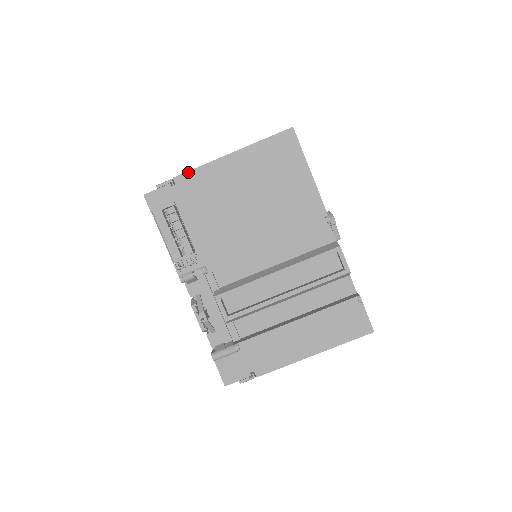
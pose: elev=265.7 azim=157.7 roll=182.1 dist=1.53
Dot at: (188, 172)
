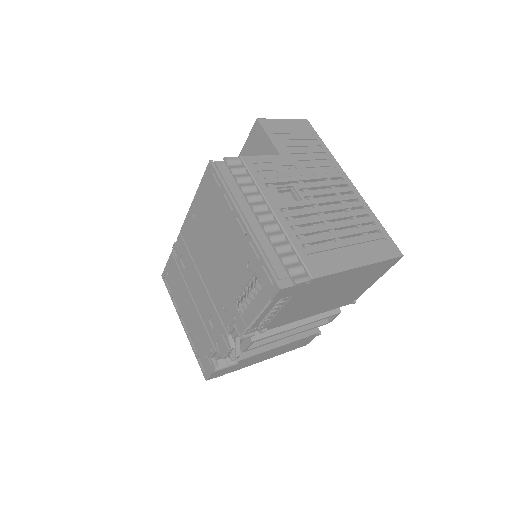
Dot at: (325, 276)
